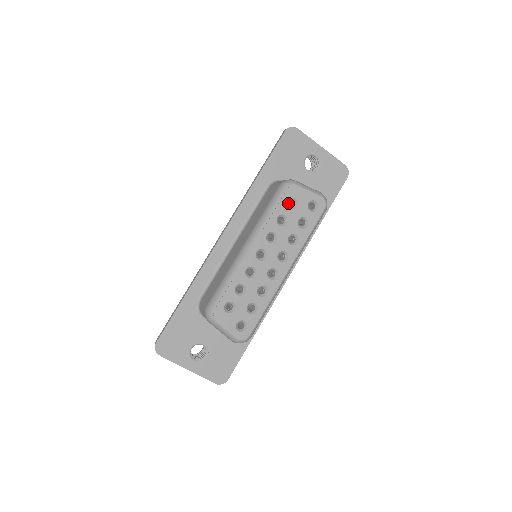
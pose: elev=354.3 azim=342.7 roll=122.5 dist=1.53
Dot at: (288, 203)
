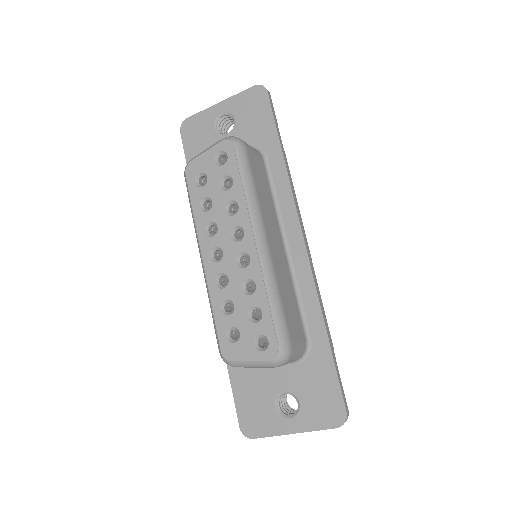
Dot at: occluded
